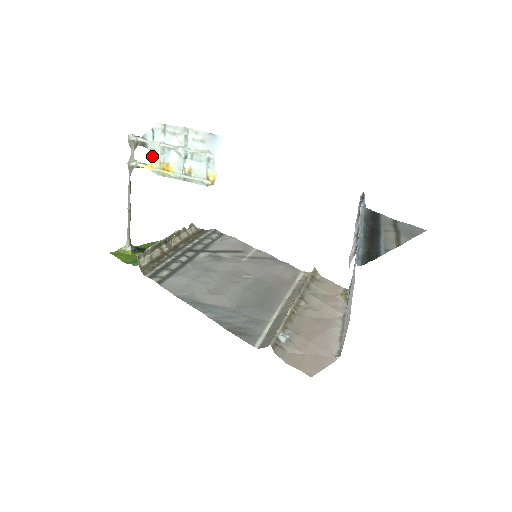
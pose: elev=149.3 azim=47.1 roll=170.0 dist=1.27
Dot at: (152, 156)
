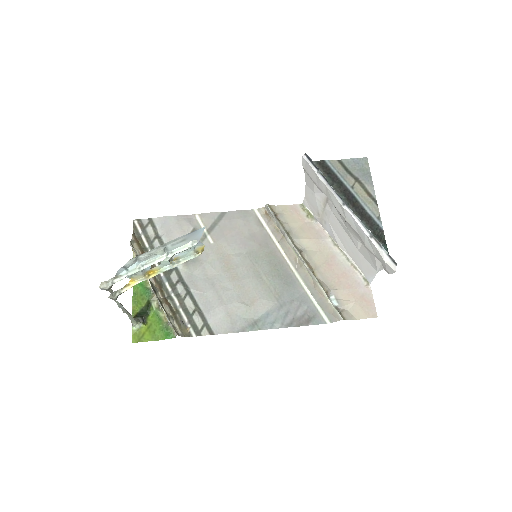
Dot at: (131, 277)
